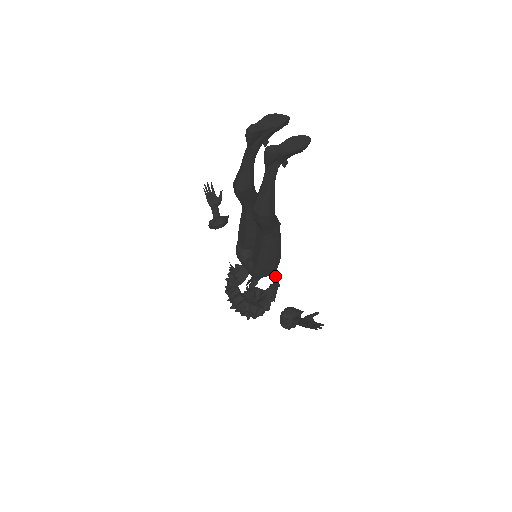
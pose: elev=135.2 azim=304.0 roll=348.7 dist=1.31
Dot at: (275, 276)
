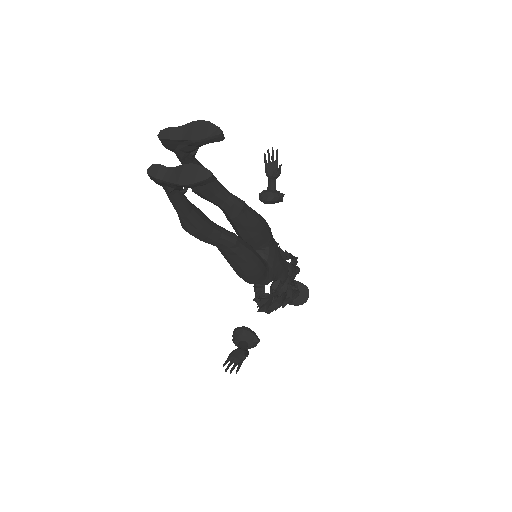
Dot at: (287, 285)
